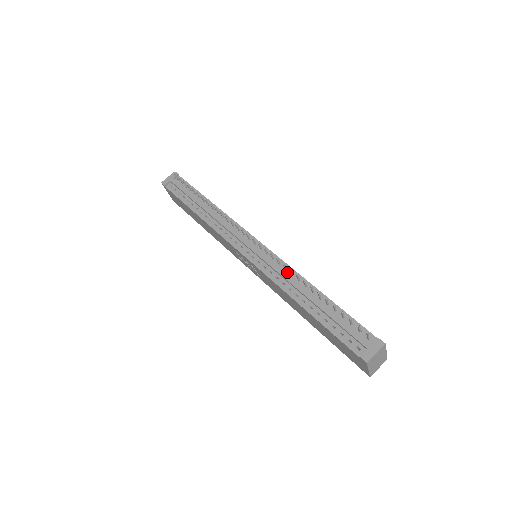
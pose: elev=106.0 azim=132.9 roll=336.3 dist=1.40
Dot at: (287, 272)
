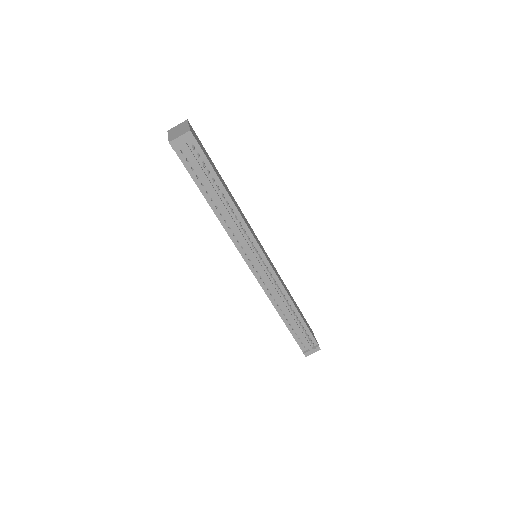
Dot at: (280, 292)
